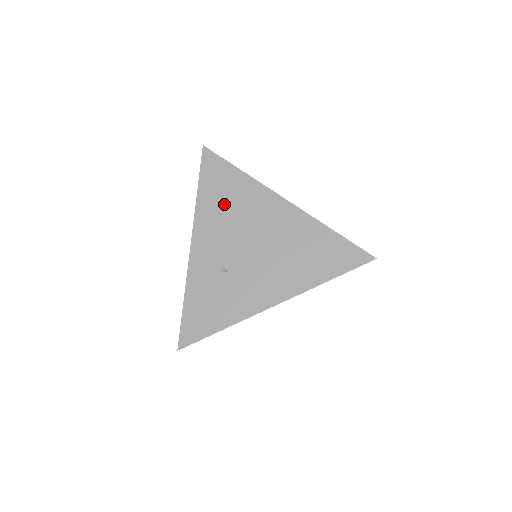
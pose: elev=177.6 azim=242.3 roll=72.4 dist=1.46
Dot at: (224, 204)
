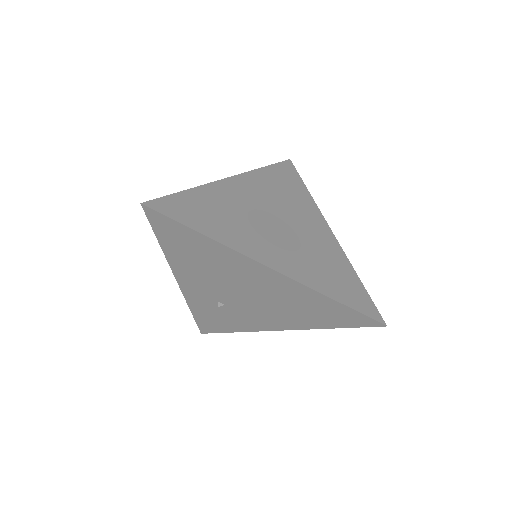
Dot at: (197, 261)
